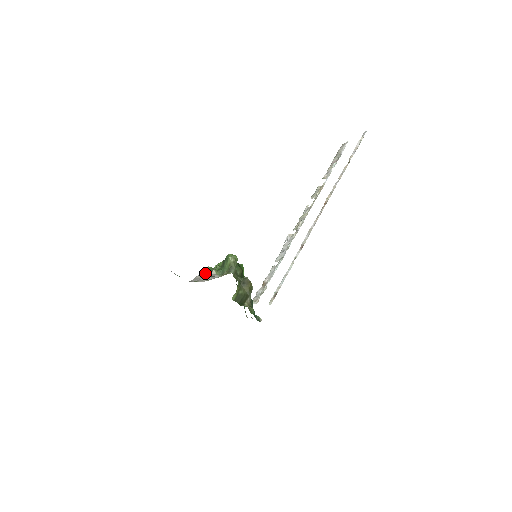
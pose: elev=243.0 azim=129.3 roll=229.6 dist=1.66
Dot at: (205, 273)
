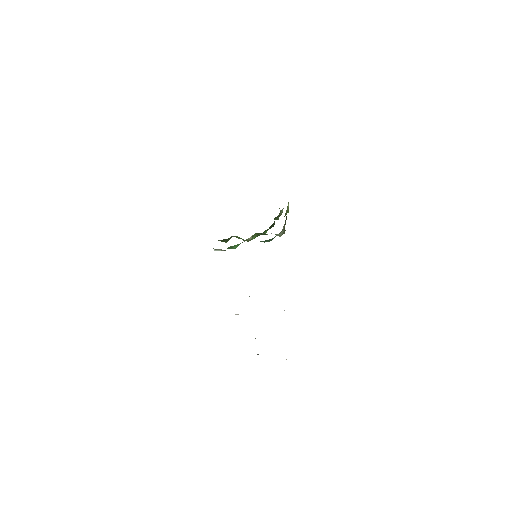
Dot at: occluded
